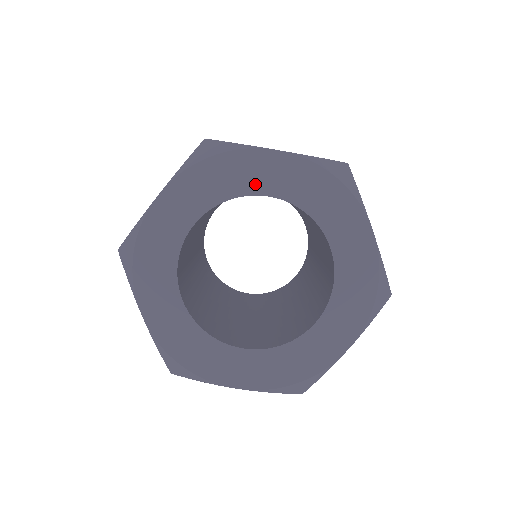
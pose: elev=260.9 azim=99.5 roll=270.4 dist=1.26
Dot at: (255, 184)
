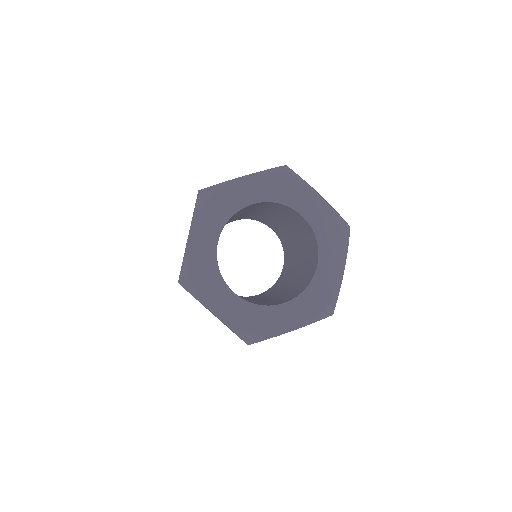
Dot at: (241, 201)
